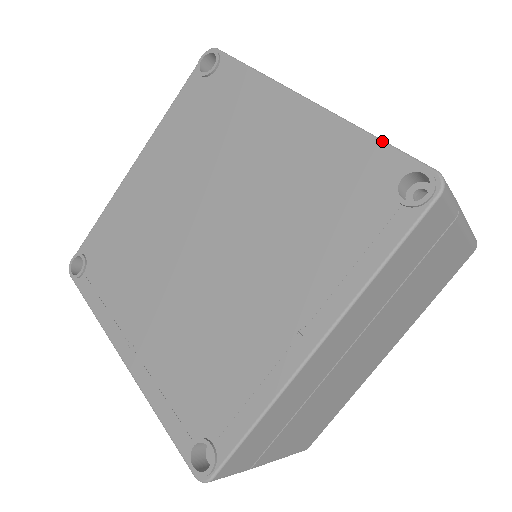
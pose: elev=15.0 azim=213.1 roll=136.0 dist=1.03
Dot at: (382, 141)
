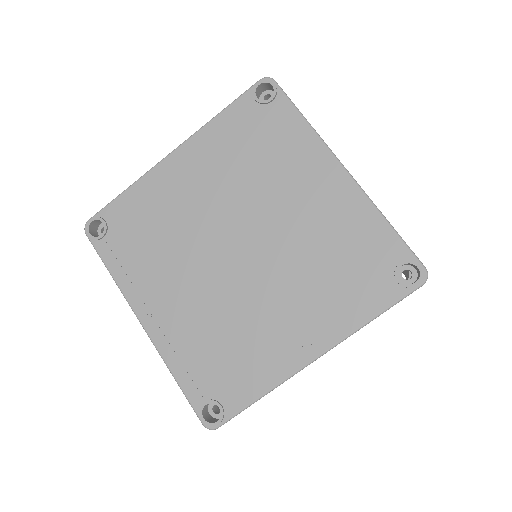
Dot at: (396, 231)
